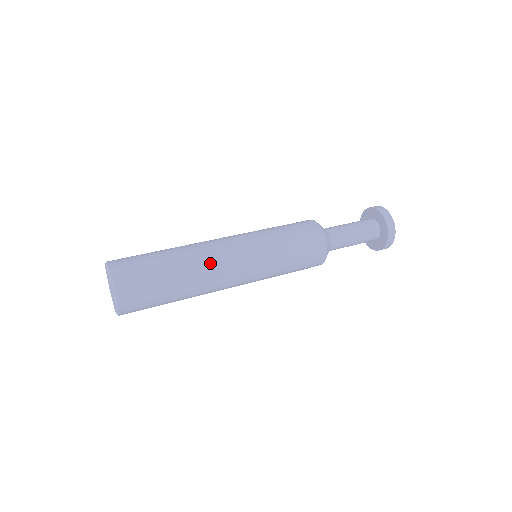
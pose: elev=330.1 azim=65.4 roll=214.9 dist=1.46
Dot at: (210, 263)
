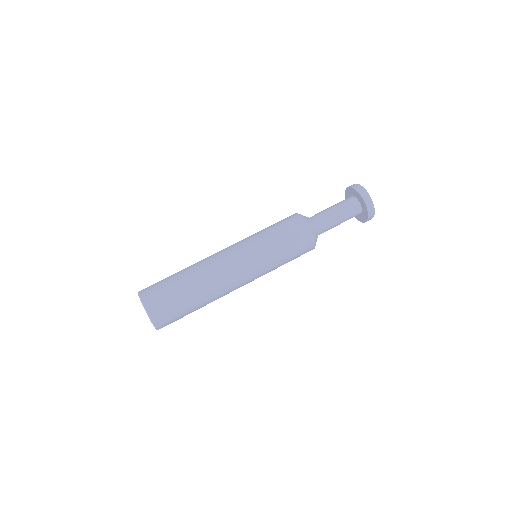
Dot at: occluded
